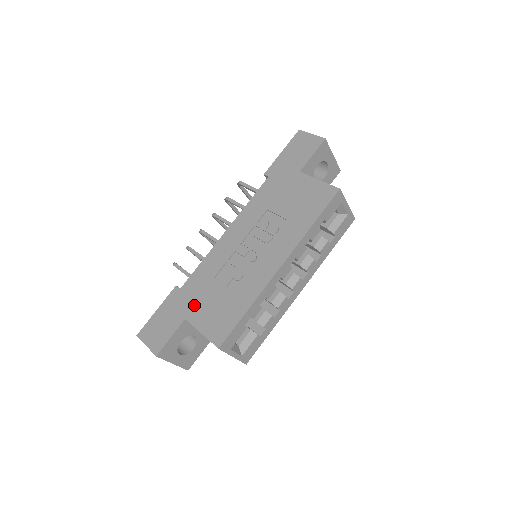
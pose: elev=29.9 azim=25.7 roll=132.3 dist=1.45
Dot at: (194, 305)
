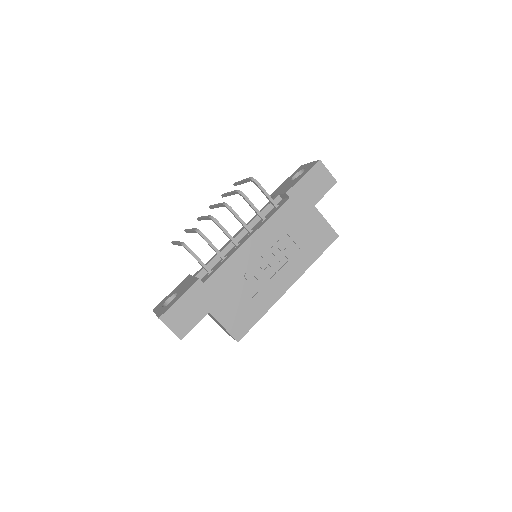
Dot at: (218, 302)
